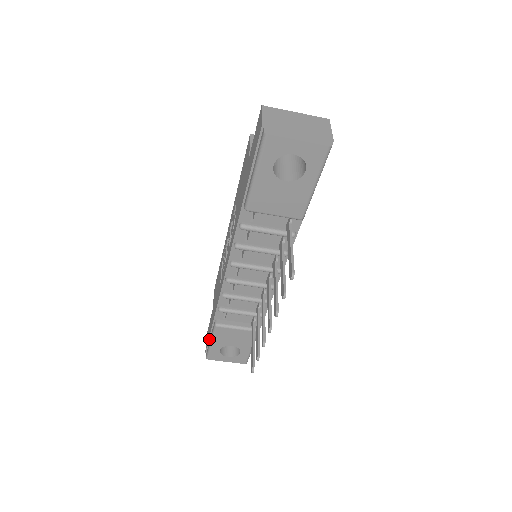
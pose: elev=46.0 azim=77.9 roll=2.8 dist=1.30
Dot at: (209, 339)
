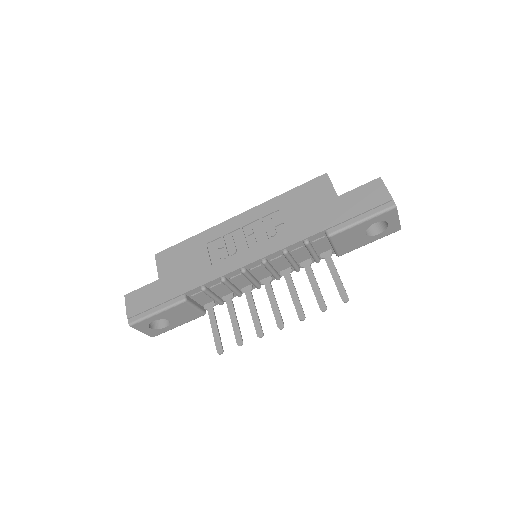
Dot at: (152, 308)
